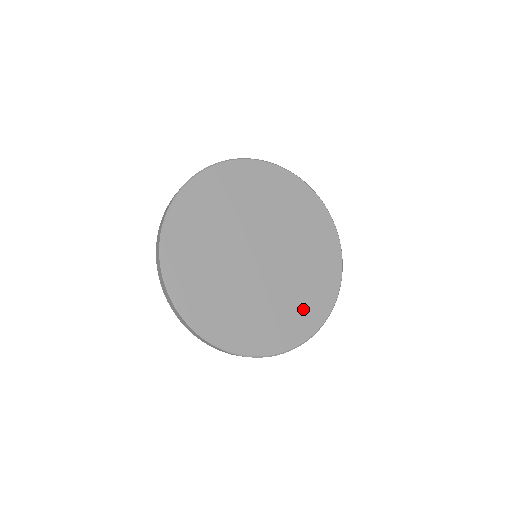
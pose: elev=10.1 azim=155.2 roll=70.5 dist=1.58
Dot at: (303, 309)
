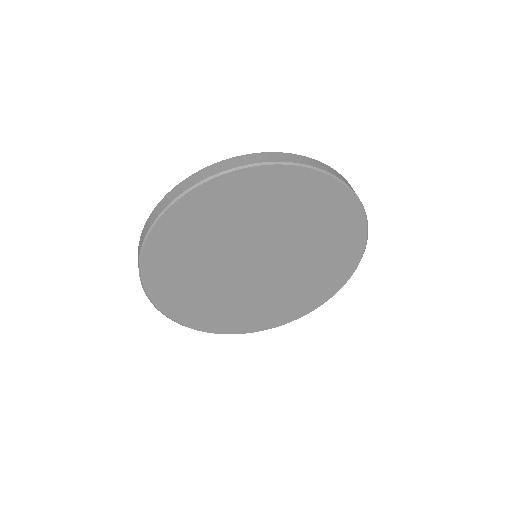
Dot at: (332, 265)
